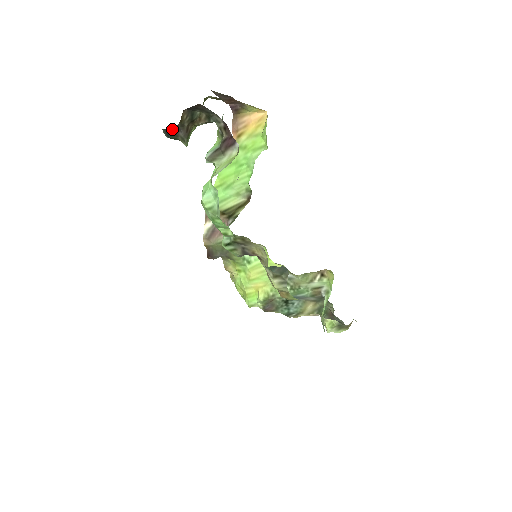
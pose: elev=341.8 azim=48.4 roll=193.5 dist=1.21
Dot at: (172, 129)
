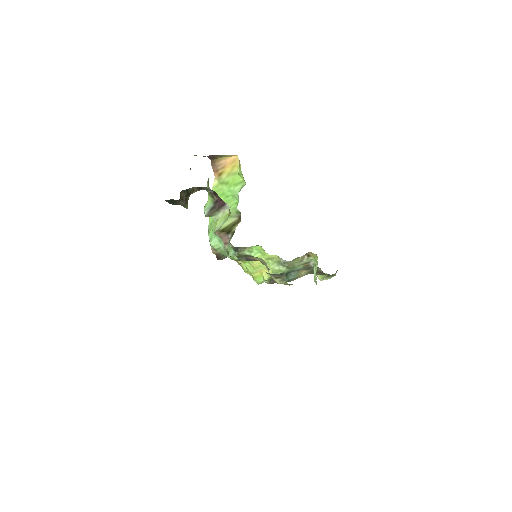
Dot at: (173, 200)
